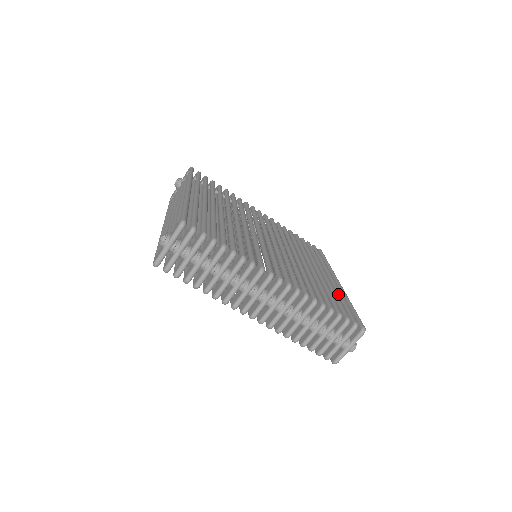
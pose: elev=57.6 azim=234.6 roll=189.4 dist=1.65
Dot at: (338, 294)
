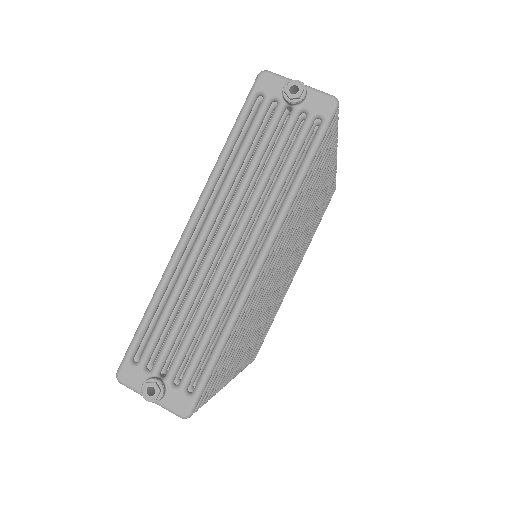
Dot at: occluded
